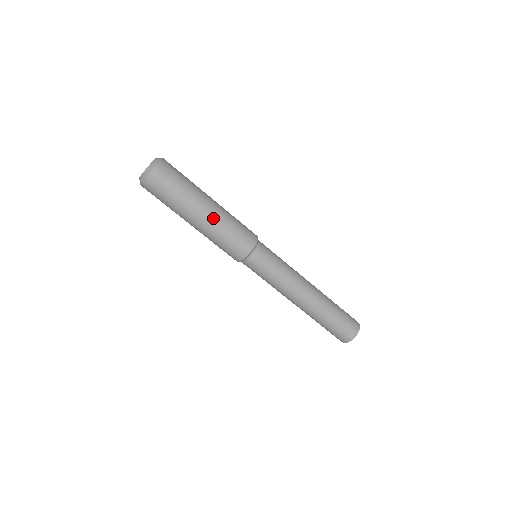
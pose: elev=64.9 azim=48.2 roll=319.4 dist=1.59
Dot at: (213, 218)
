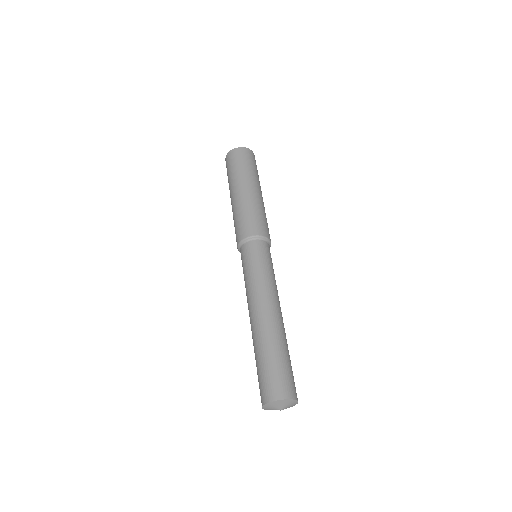
Dot at: (263, 203)
